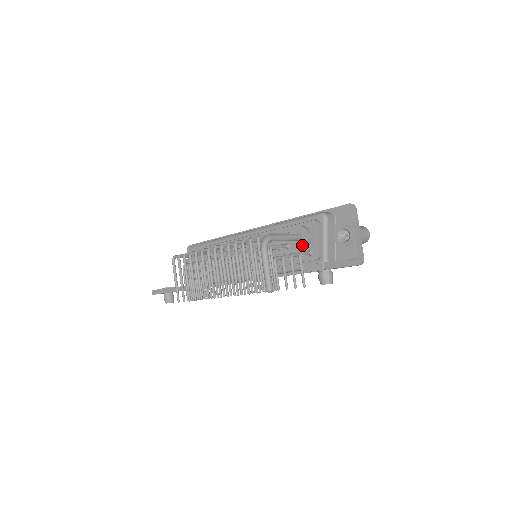
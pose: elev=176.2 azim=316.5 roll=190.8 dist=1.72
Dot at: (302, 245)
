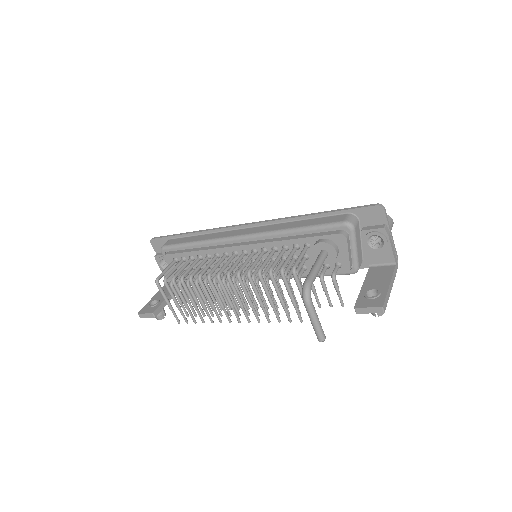
Dot at: (329, 261)
